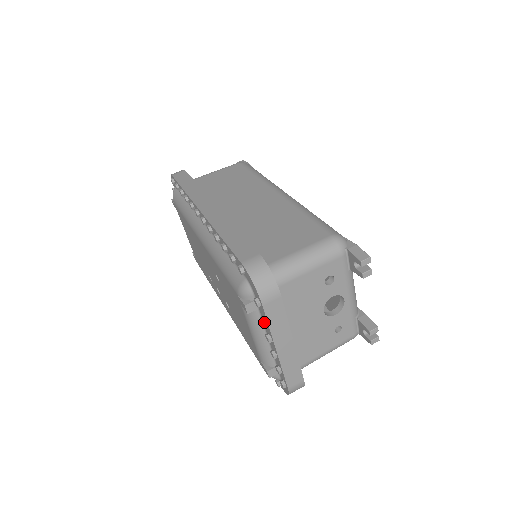
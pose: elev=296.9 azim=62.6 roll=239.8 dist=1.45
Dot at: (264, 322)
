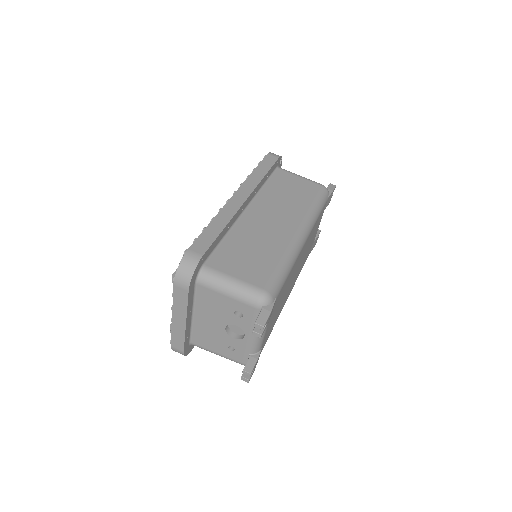
Dot at: (173, 295)
